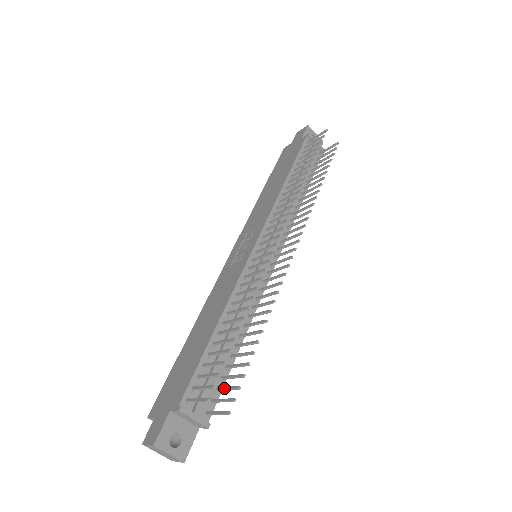
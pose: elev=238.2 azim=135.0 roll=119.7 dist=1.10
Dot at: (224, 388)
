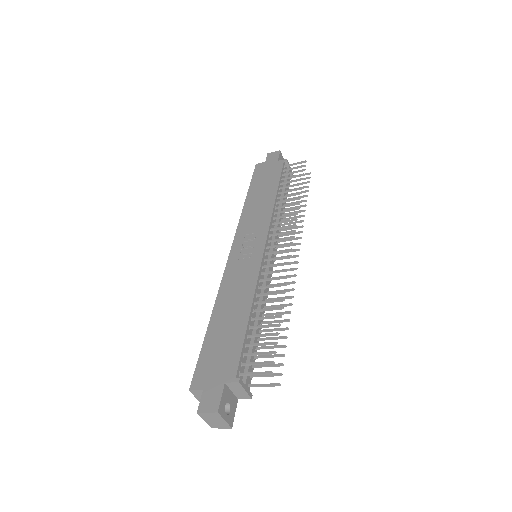
Dot at: (263, 365)
